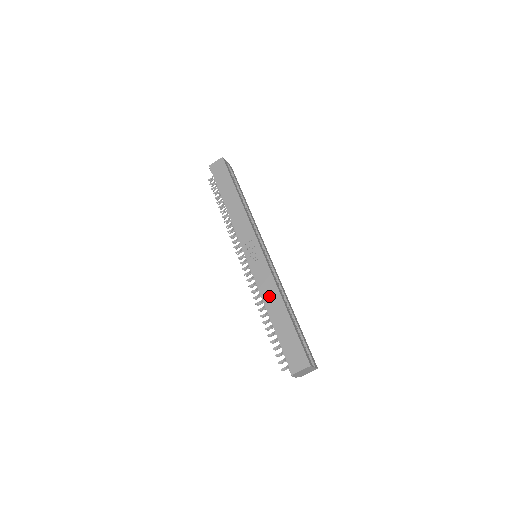
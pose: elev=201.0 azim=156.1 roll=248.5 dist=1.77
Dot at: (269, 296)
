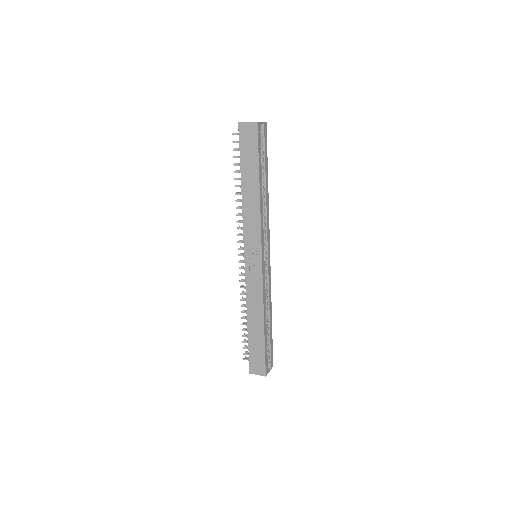
Dot at: (253, 308)
